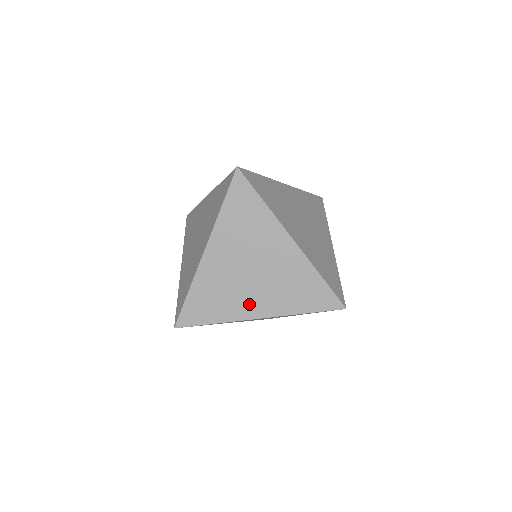
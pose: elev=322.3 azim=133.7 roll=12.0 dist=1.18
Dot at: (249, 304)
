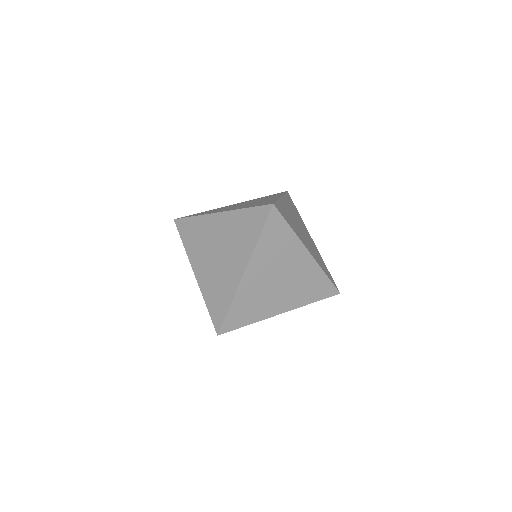
Dot at: (275, 305)
